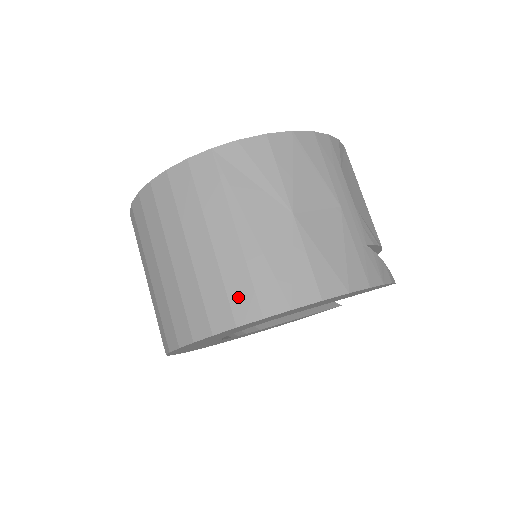
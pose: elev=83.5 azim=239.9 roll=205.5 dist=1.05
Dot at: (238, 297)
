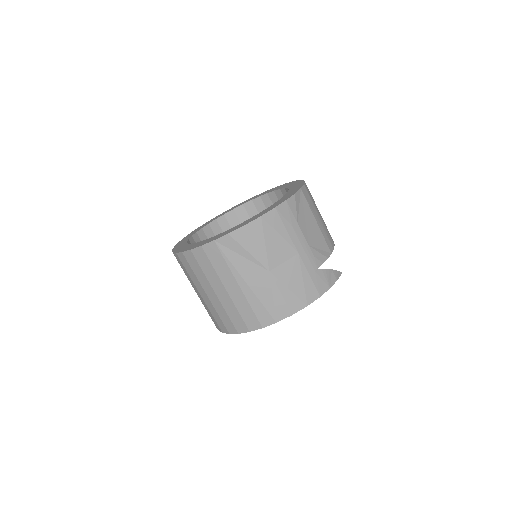
Dot at: (247, 318)
